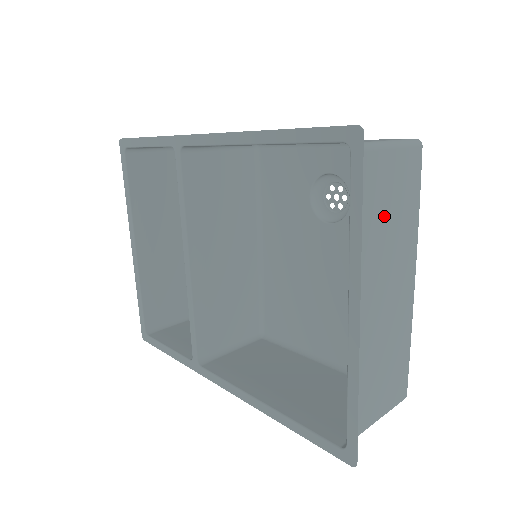
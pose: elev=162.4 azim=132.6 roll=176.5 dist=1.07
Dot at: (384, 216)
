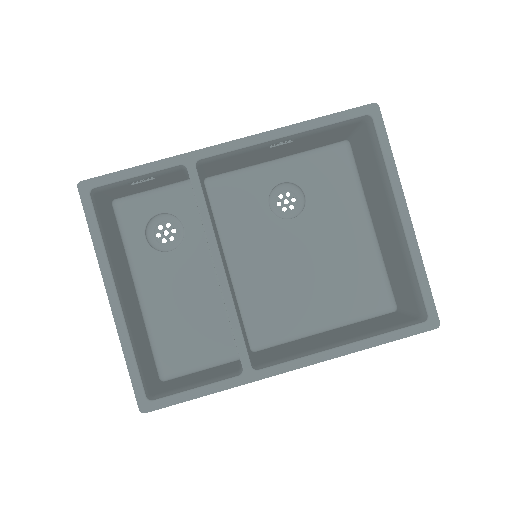
Dot at: (372, 170)
